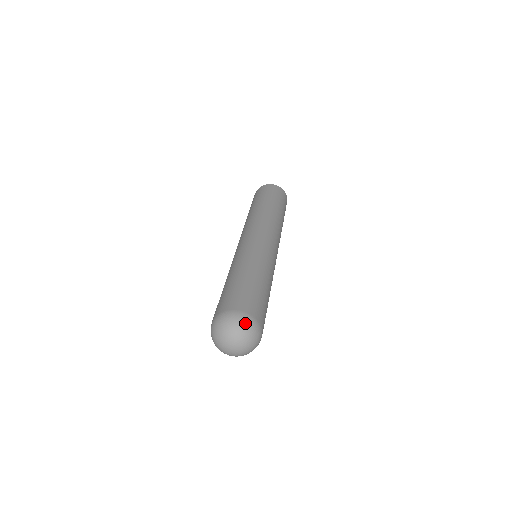
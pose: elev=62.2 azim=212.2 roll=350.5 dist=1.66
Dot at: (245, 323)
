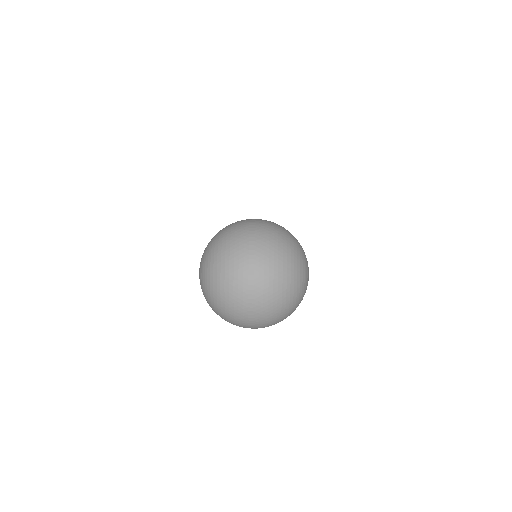
Dot at: (228, 231)
